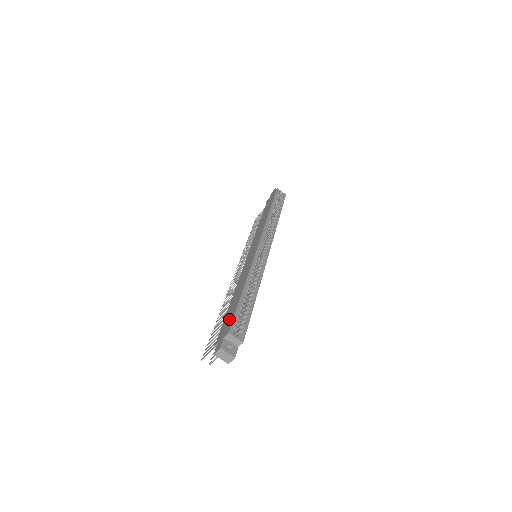
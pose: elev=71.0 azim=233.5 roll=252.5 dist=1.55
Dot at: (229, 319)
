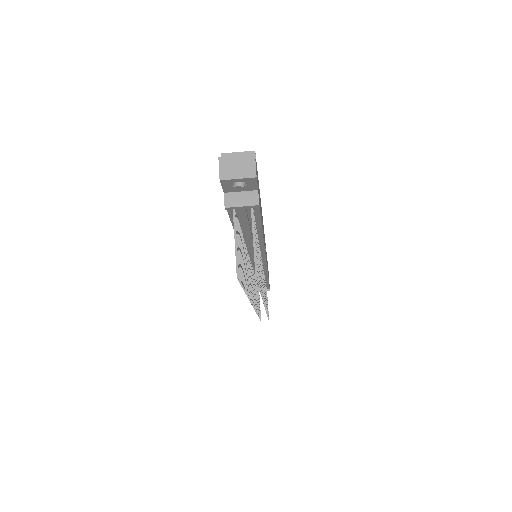
Dot at: occluded
